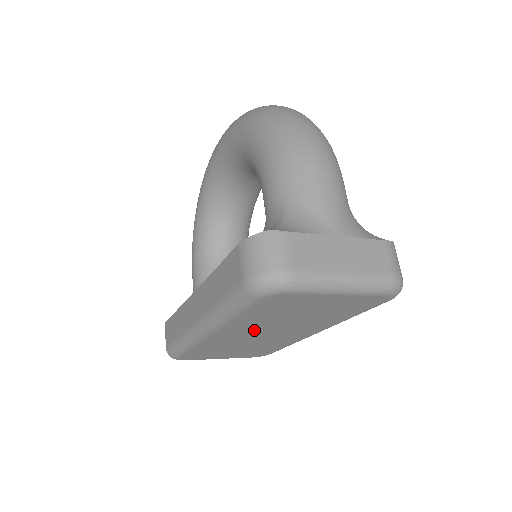
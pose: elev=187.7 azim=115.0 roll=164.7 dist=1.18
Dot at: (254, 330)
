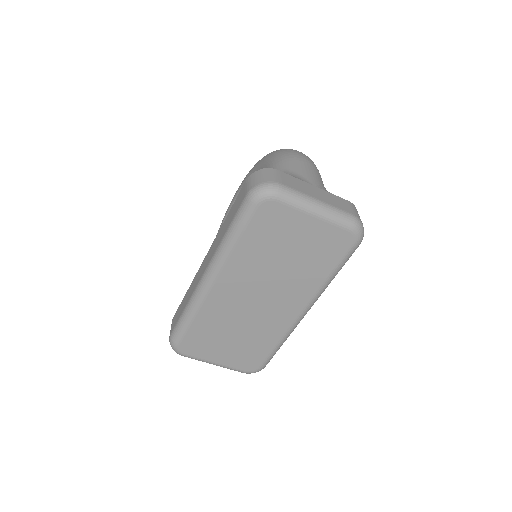
Dot at: (249, 283)
